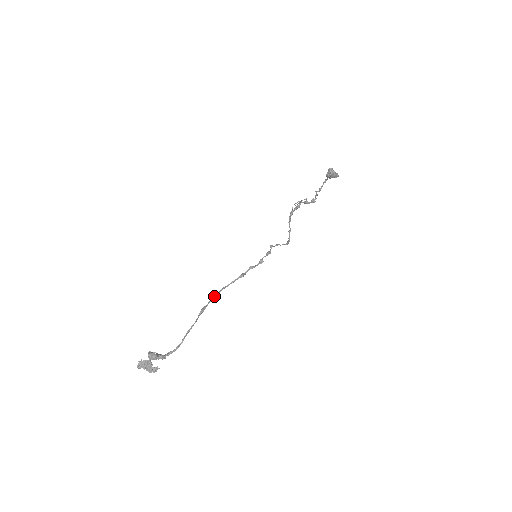
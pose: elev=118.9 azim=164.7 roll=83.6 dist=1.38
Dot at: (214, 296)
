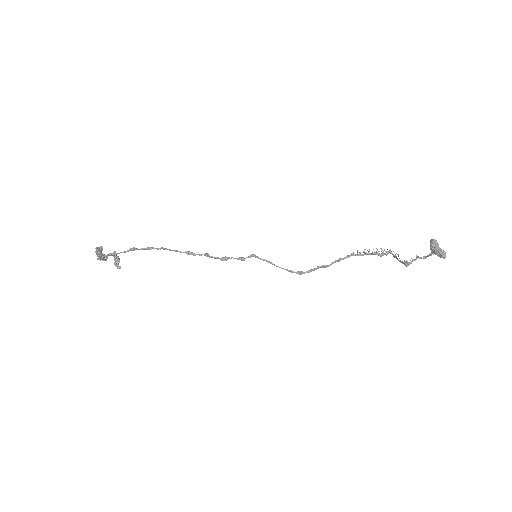
Dot at: (152, 247)
